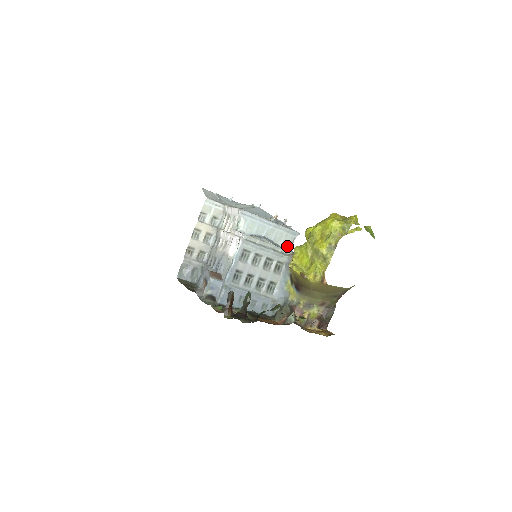
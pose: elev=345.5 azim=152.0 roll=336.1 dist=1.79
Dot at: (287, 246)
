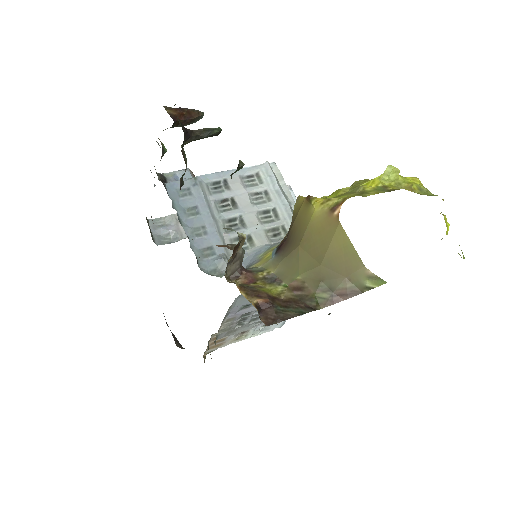
Dot at: occluded
